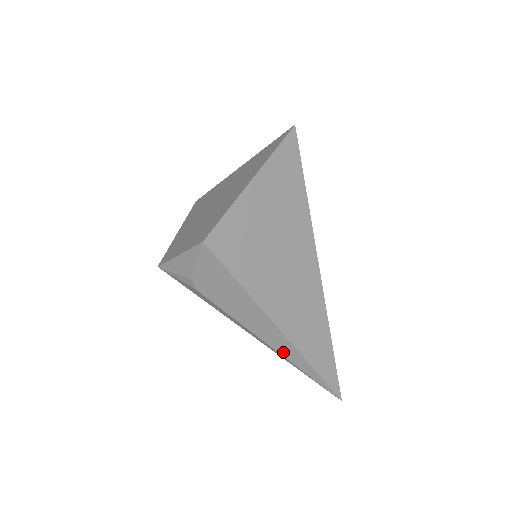
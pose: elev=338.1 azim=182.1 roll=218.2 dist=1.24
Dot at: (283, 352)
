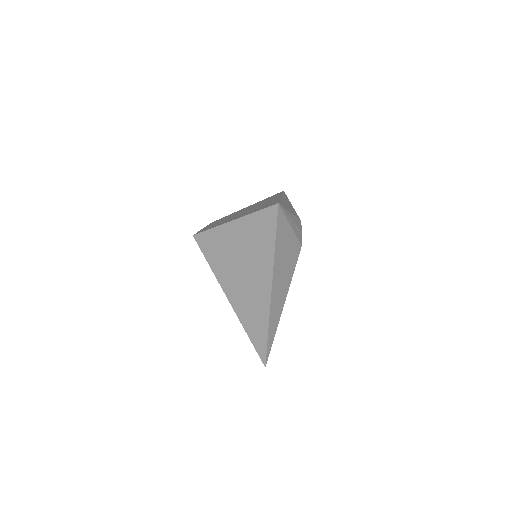
Dot at: occluded
